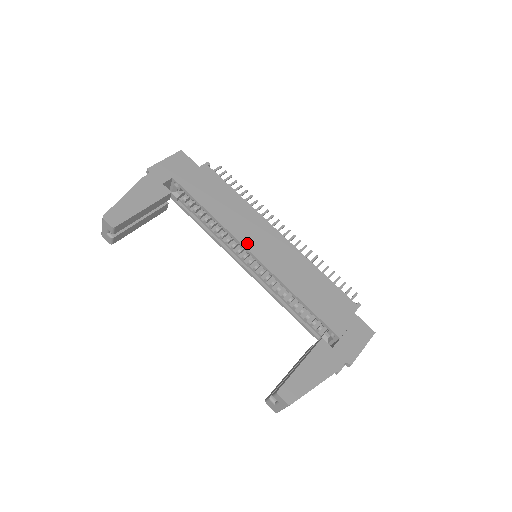
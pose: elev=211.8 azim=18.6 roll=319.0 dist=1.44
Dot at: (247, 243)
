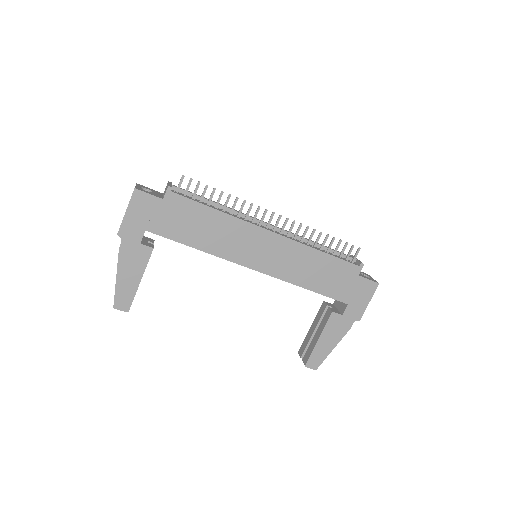
Dot at: (244, 261)
